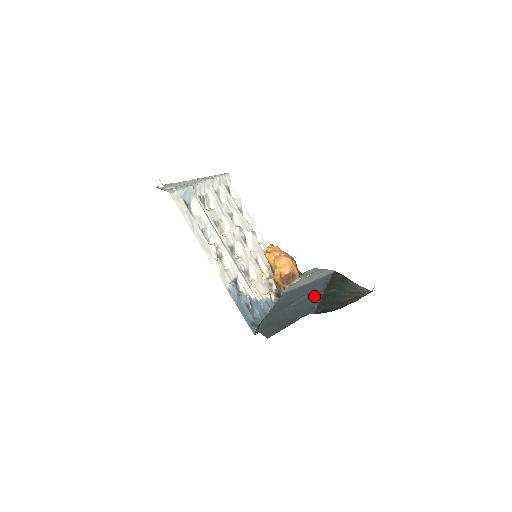
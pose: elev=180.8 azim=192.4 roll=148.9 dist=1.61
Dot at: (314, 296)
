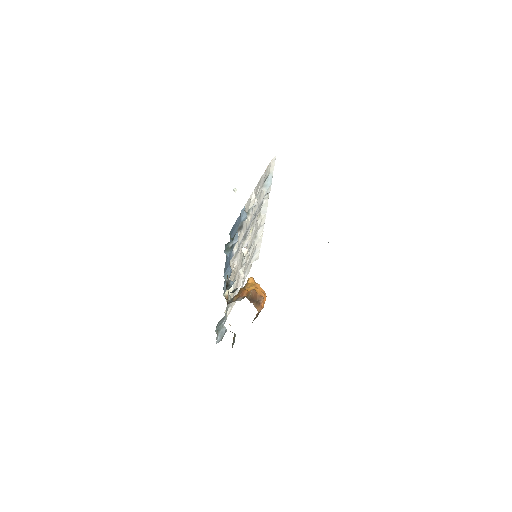
Dot at: occluded
